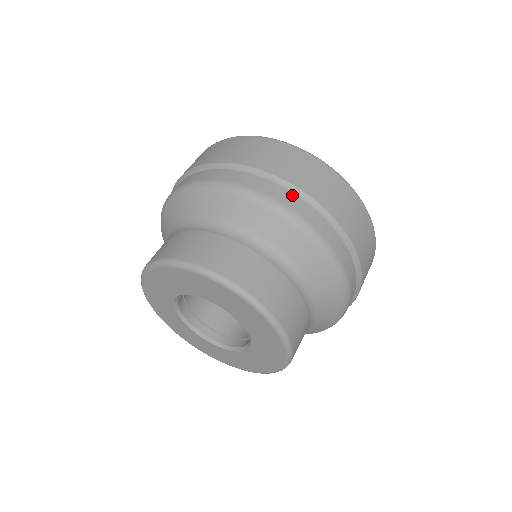
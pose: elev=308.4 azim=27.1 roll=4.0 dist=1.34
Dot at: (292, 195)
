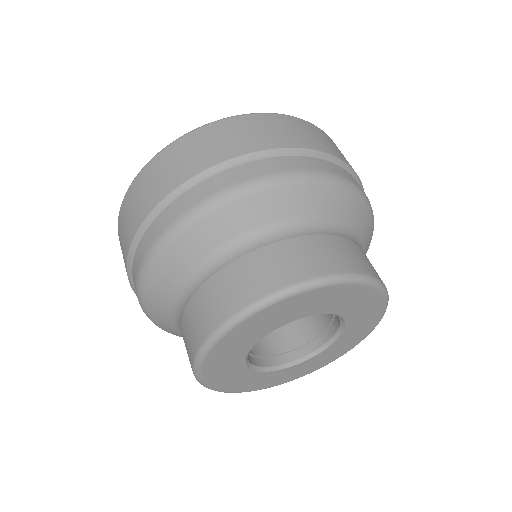
Dot at: (334, 165)
